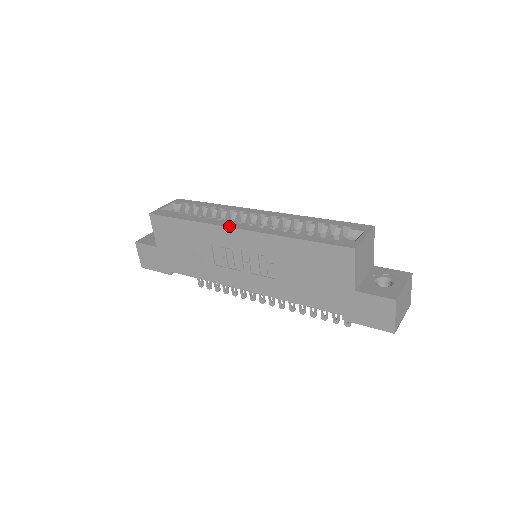
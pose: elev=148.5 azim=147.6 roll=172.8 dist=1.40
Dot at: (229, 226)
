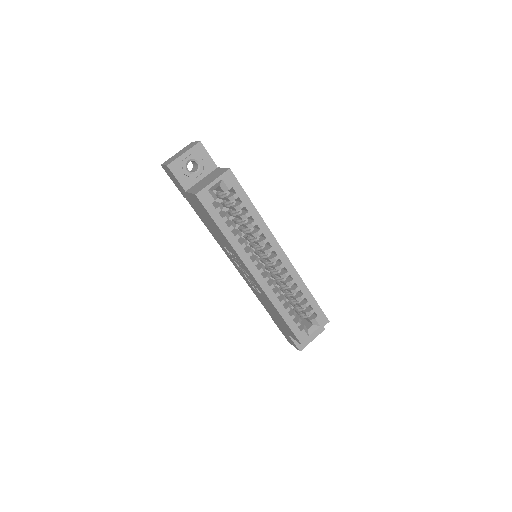
Dot at: (250, 270)
